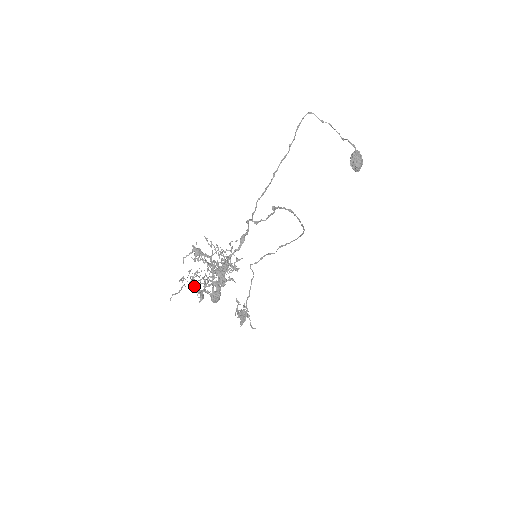
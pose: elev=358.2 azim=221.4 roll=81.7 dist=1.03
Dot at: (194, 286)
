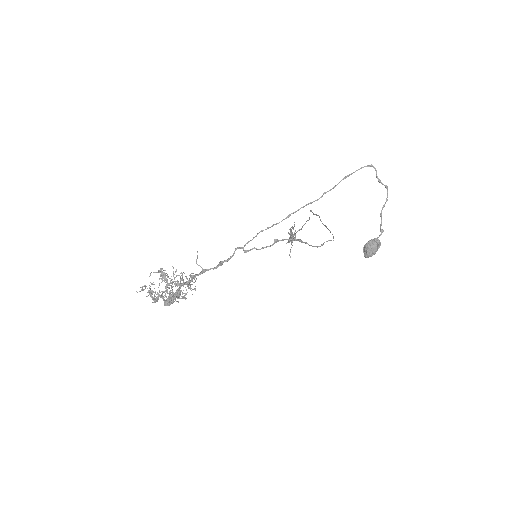
Dot at: (150, 295)
